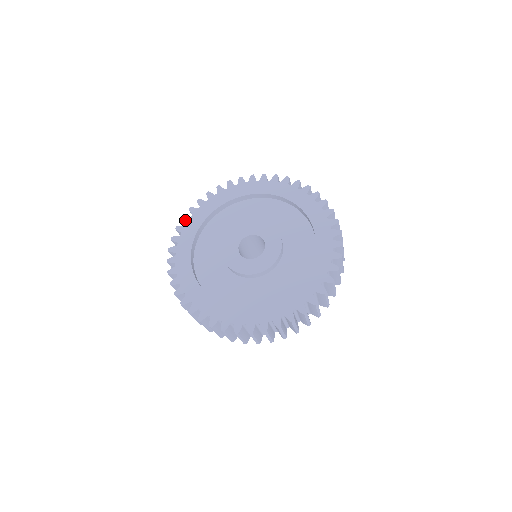
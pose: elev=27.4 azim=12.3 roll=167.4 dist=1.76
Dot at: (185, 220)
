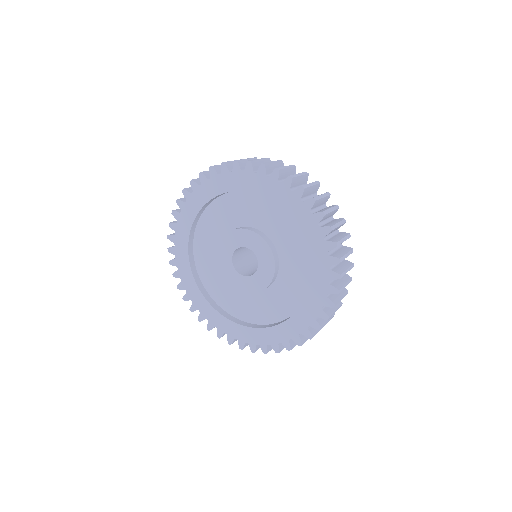
Dot at: (201, 179)
